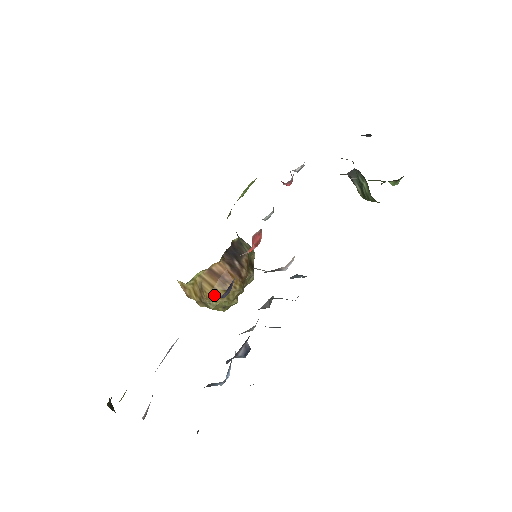
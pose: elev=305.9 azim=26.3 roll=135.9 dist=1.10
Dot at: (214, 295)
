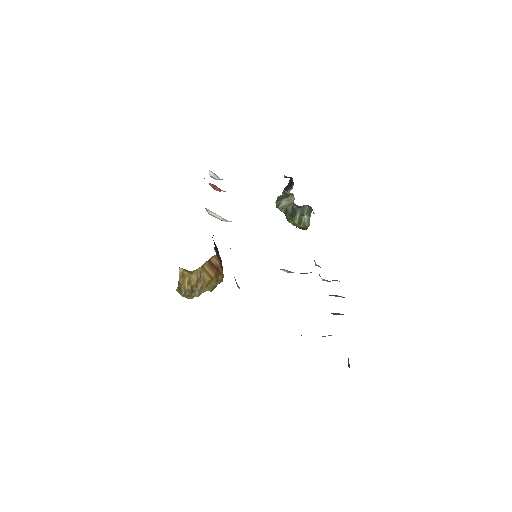
Dot at: (207, 285)
